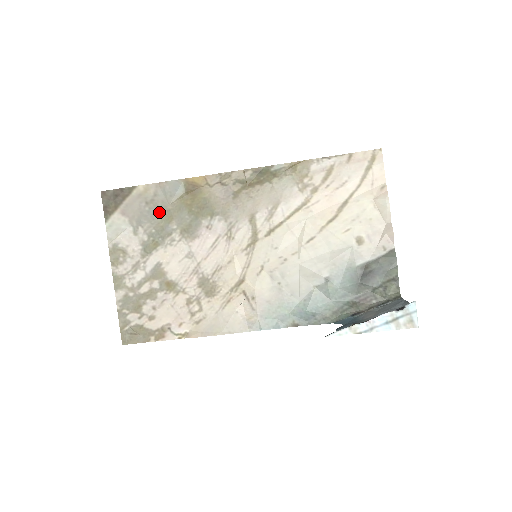
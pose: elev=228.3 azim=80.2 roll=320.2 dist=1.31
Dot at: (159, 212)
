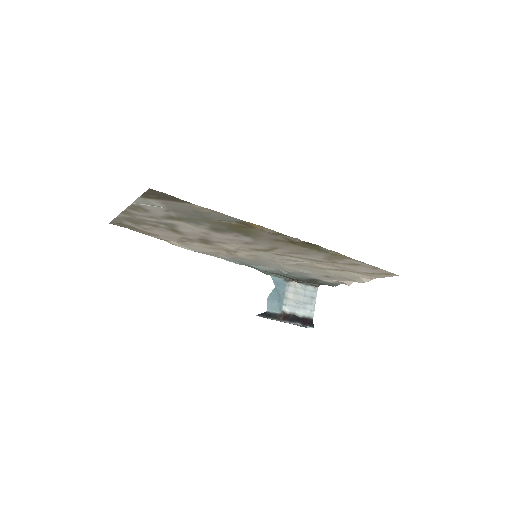
Dot at: (201, 217)
